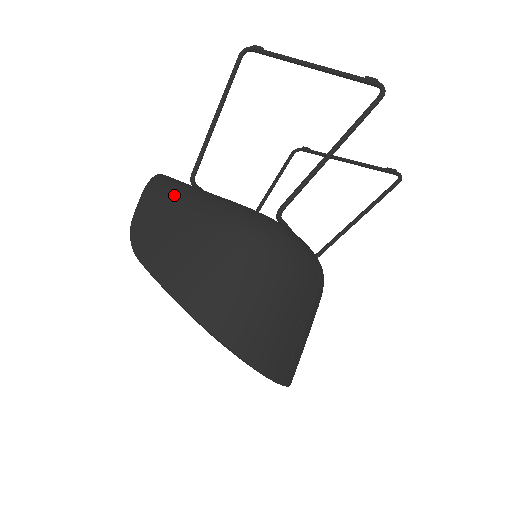
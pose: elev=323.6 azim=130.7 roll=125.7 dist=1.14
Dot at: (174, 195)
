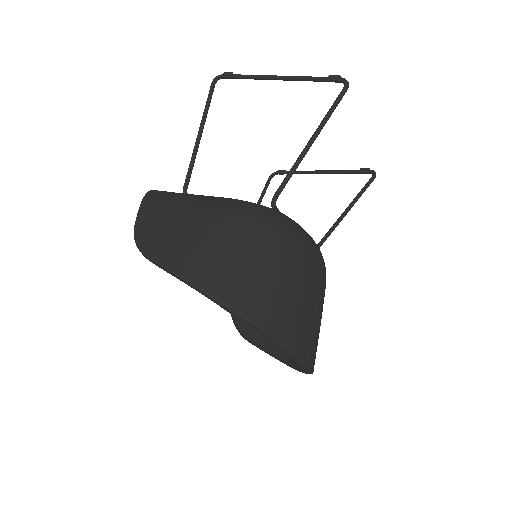
Dot at: (172, 200)
